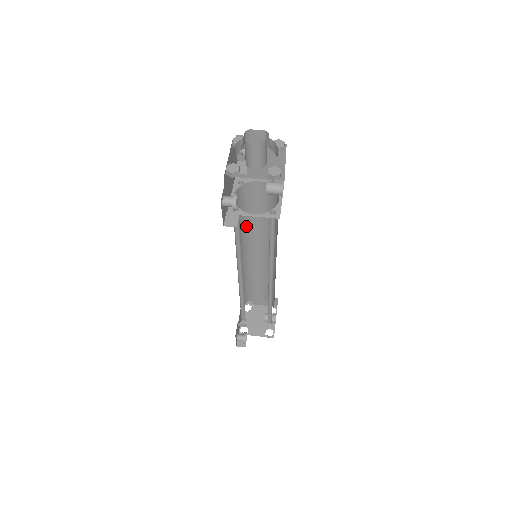
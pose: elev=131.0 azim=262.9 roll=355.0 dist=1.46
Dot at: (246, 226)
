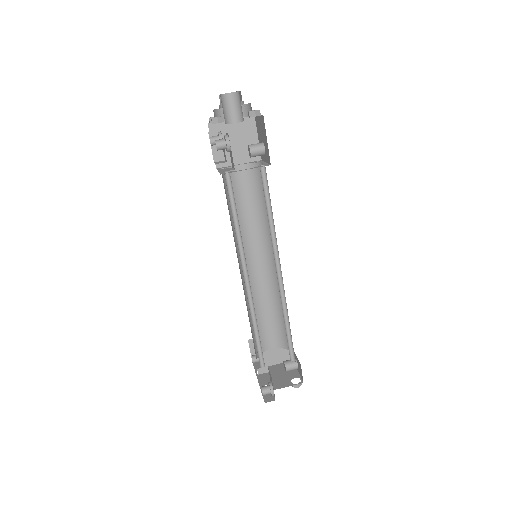
Dot at: occluded
